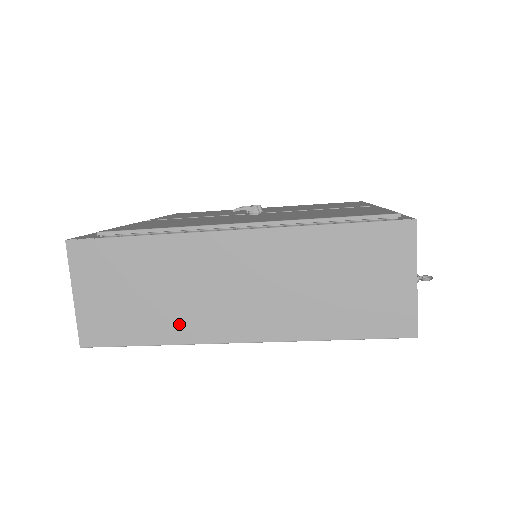
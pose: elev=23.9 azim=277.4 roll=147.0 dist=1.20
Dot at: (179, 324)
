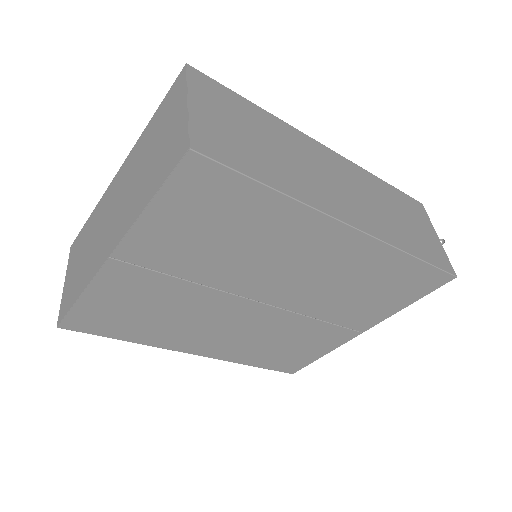
Dot at: (299, 185)
